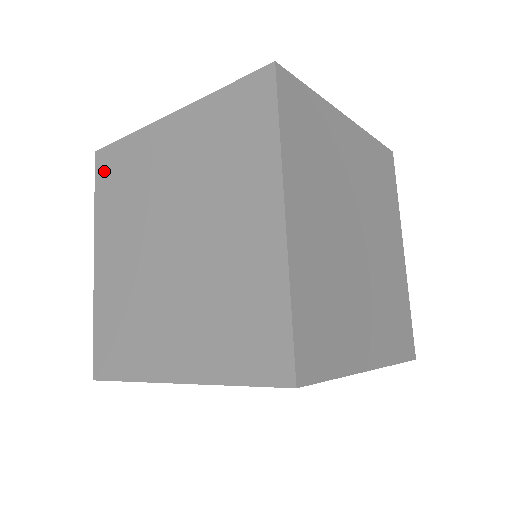
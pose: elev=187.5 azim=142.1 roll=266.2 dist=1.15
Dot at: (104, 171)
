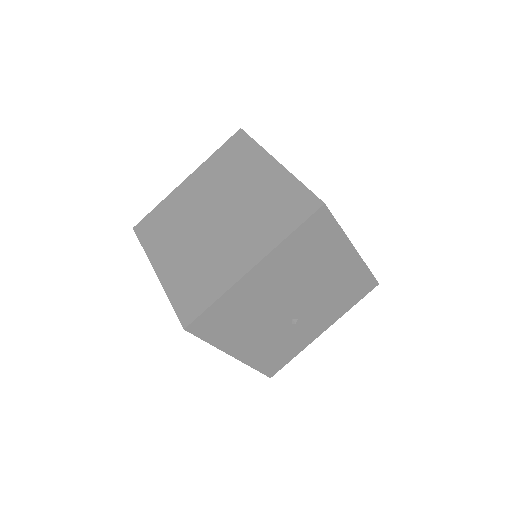
Dot at: (145, 230)
